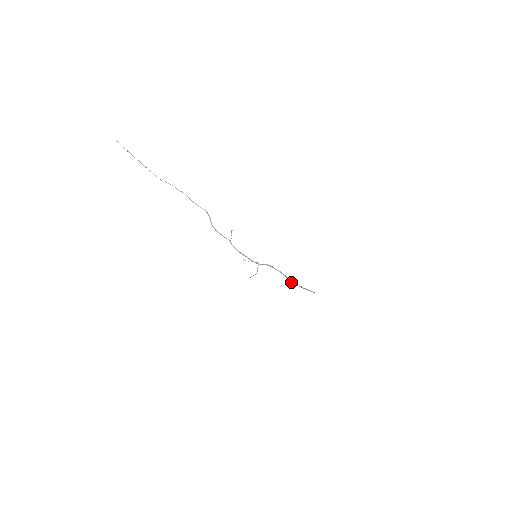
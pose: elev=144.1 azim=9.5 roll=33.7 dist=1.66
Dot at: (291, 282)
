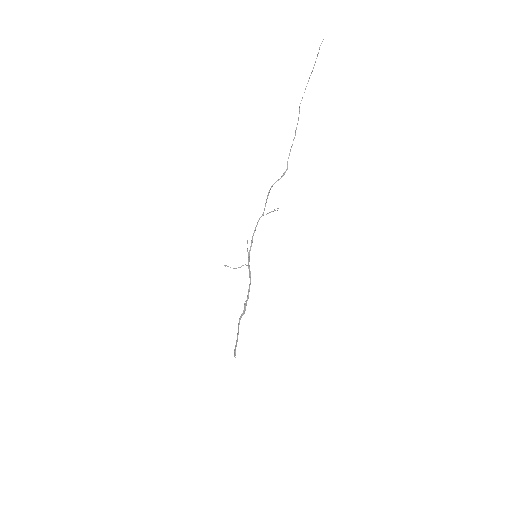
Dot at: (241, 316)
